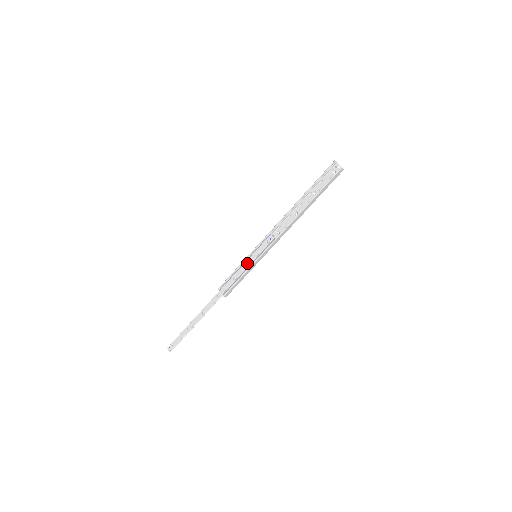
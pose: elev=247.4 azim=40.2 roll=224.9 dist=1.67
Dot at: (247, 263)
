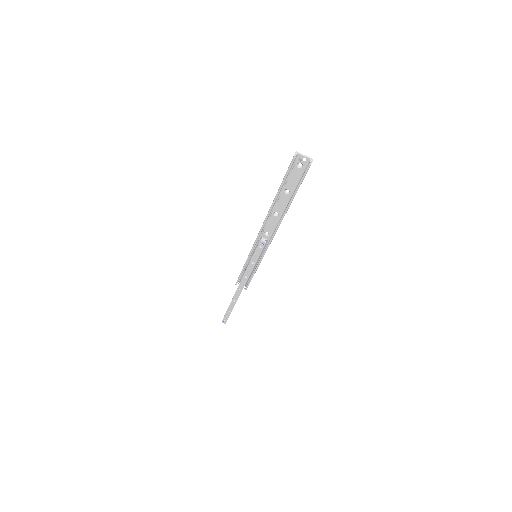
Dot at: (251, 265)
